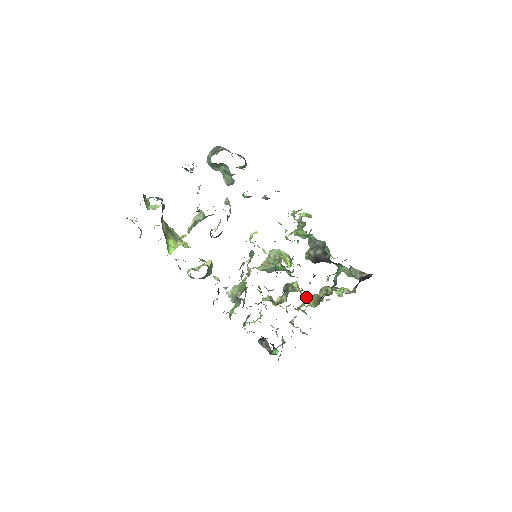
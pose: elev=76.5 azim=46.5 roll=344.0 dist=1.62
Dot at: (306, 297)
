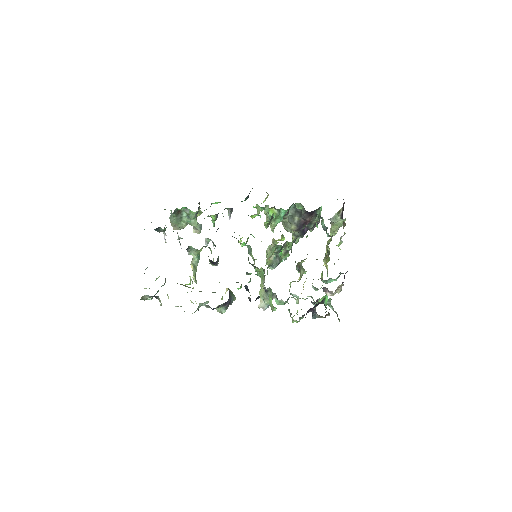
Dot at: occluded
